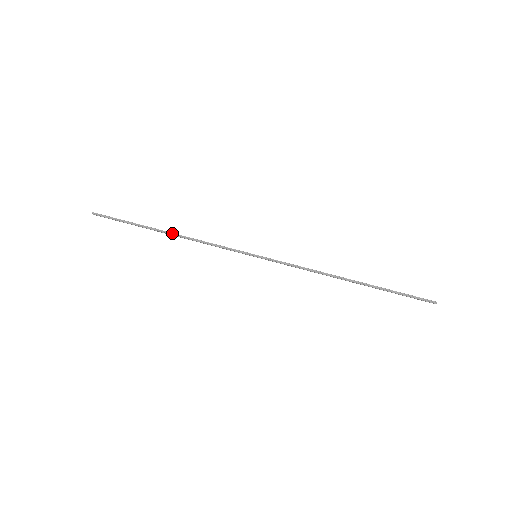
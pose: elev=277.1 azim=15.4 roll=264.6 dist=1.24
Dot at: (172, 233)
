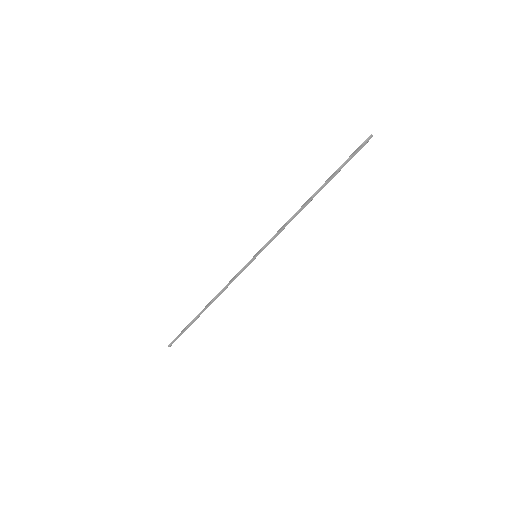
Dot at: (208, 303)
